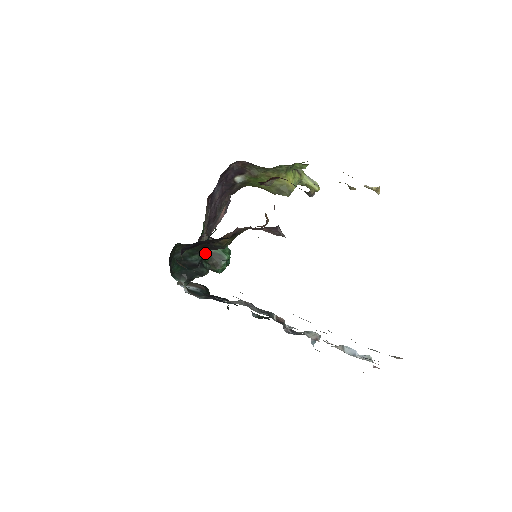
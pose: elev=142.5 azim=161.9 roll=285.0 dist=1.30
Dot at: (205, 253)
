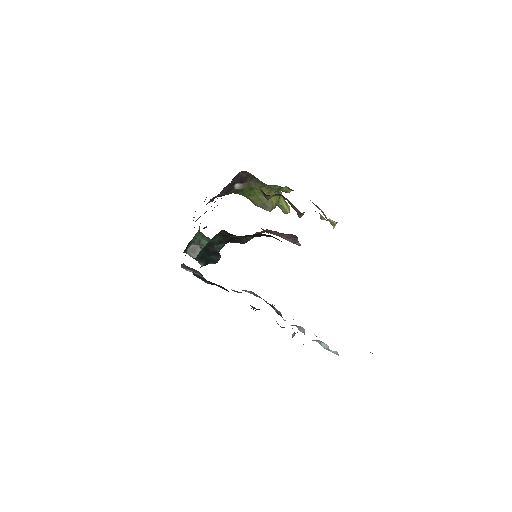
Dot at: occluded
